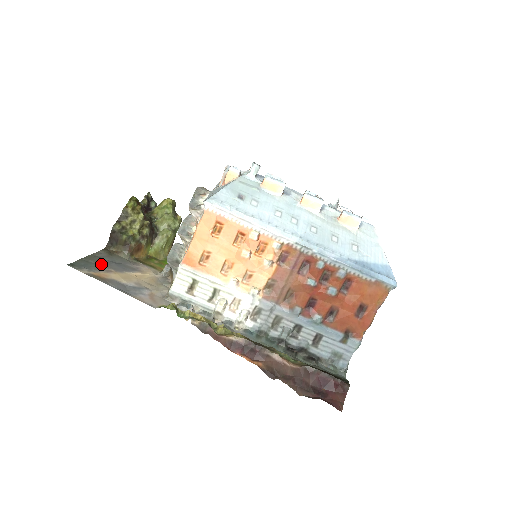
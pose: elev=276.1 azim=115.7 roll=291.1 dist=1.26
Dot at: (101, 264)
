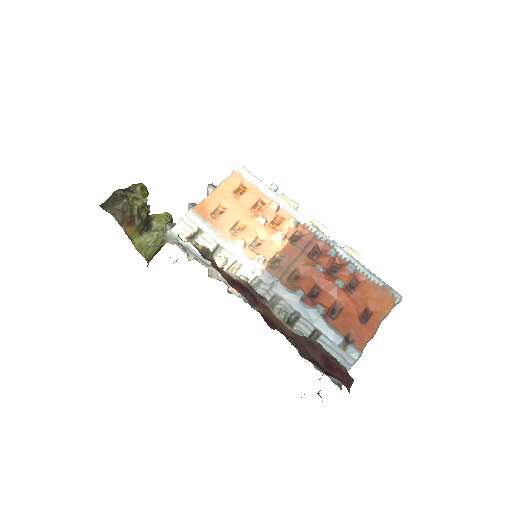
Dot at: occluded
